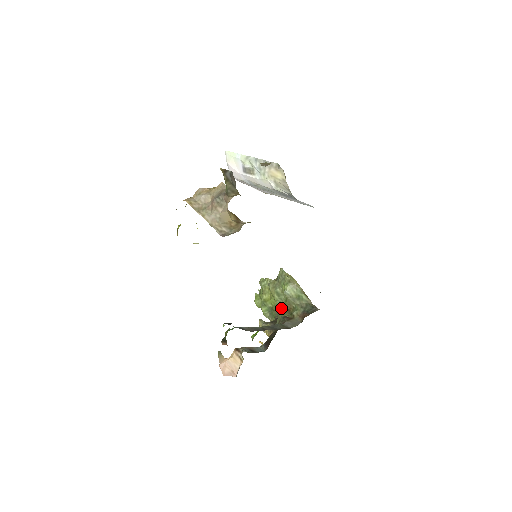
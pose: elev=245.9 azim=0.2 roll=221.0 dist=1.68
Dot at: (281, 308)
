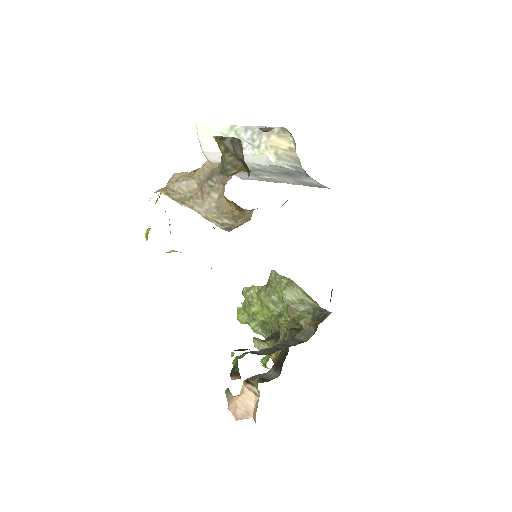
Dot at: (282, 319)
